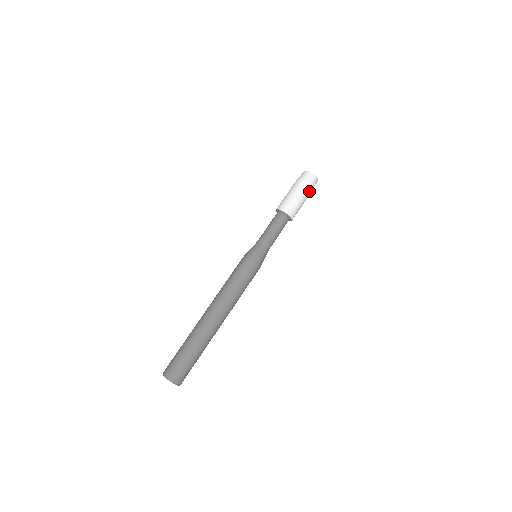
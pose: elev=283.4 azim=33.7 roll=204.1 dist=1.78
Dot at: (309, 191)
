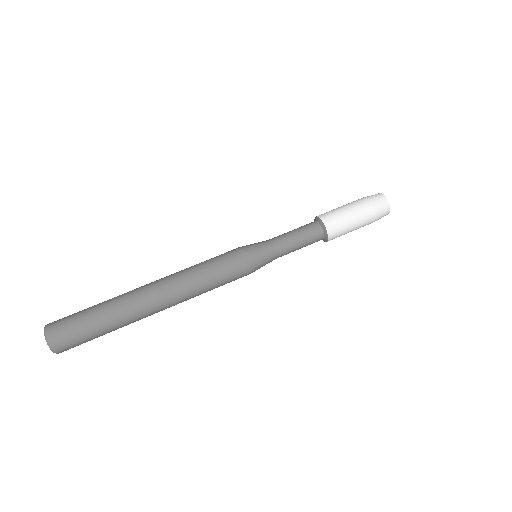
Dot at: (370, 222)
